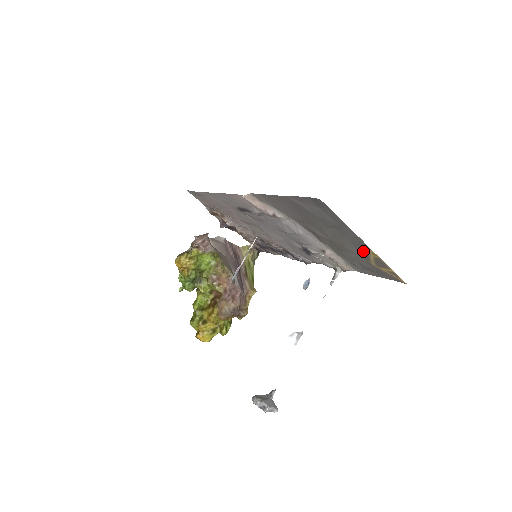
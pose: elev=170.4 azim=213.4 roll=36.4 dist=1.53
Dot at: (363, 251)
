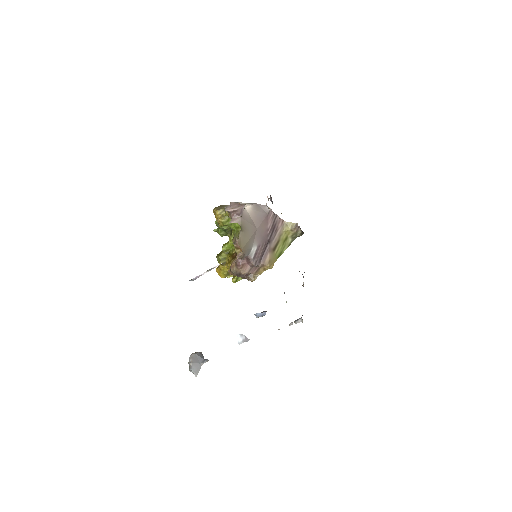
Dot at: occluded
